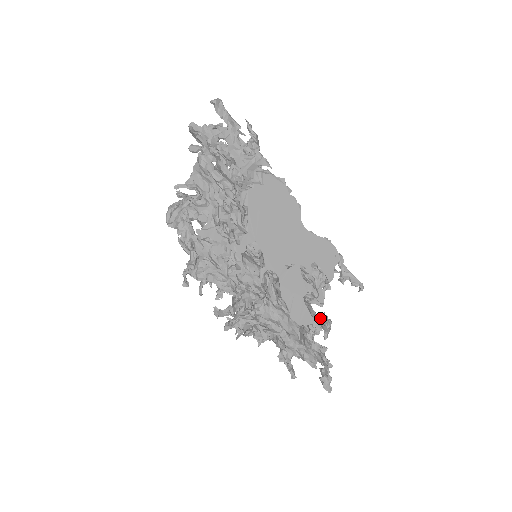
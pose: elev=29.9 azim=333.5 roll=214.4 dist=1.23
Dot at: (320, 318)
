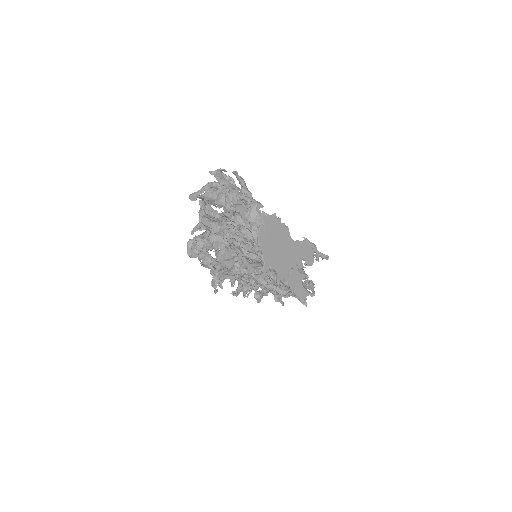
Dot at: (307, 284)
